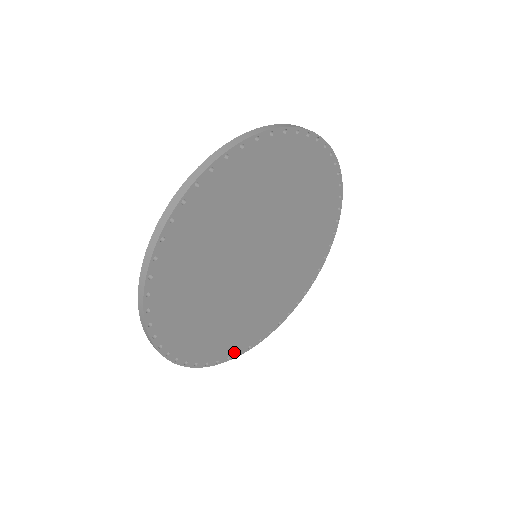
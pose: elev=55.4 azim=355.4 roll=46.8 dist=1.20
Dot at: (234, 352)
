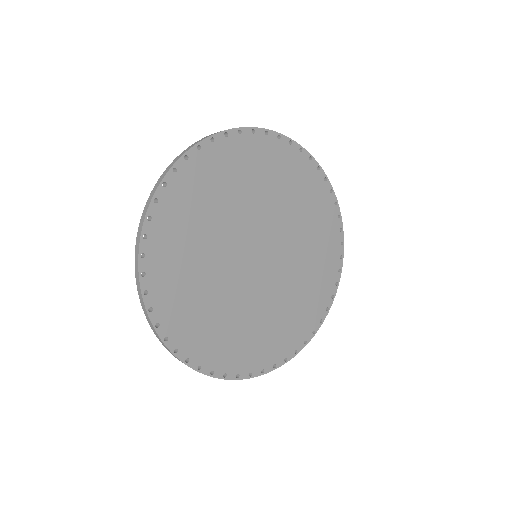
Dot at: (315, 324)
